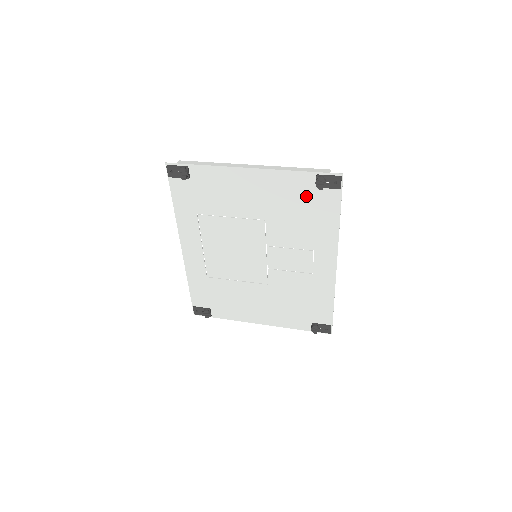
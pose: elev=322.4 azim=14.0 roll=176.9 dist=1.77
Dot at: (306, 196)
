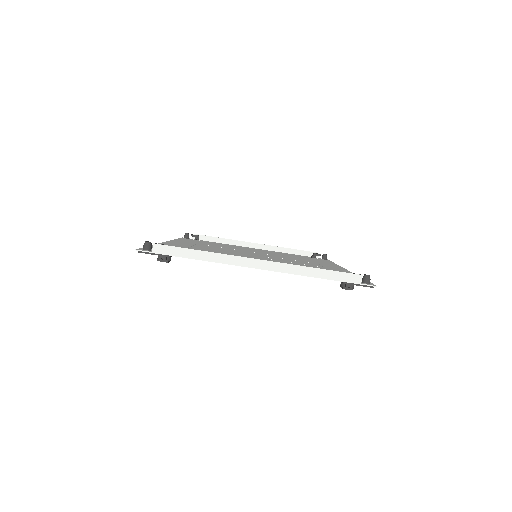
Dot at: occluded
